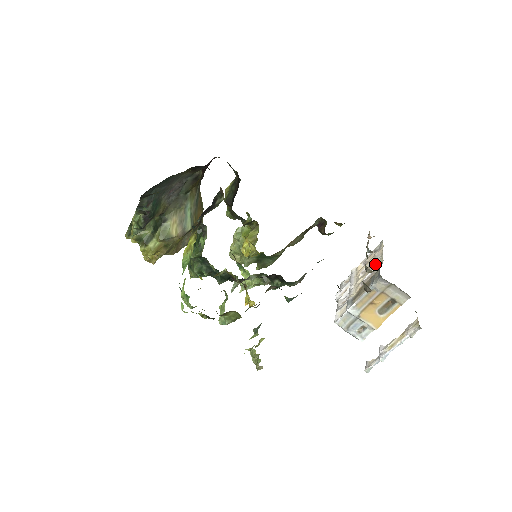
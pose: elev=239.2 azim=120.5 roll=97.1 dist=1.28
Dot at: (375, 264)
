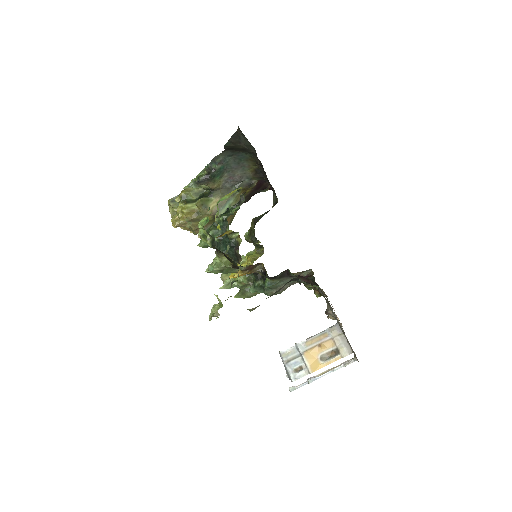
Dot at: occluded
